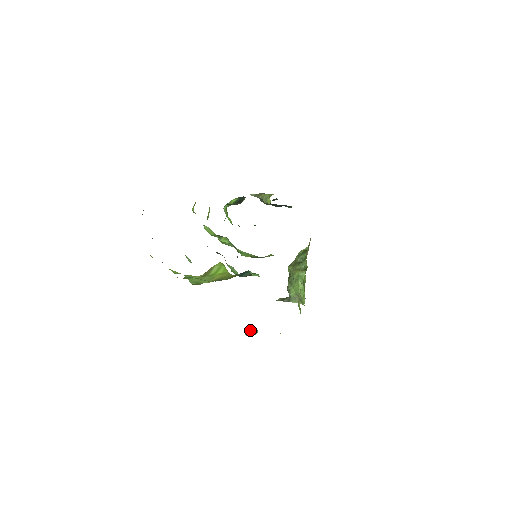
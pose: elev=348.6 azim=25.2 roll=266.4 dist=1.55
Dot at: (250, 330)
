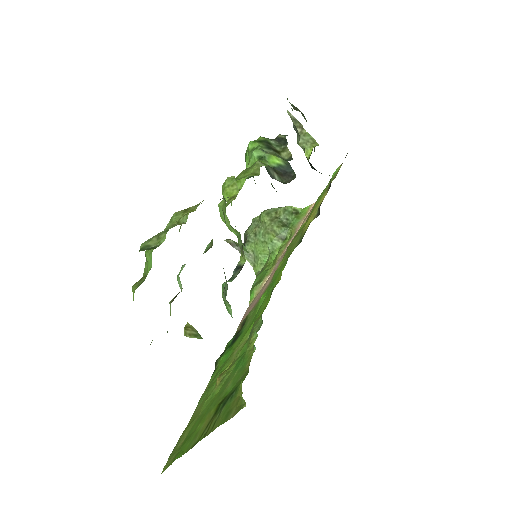
Dot at: (193, 331)
